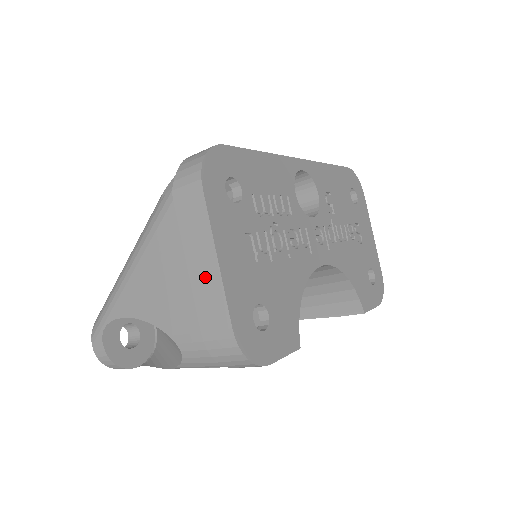
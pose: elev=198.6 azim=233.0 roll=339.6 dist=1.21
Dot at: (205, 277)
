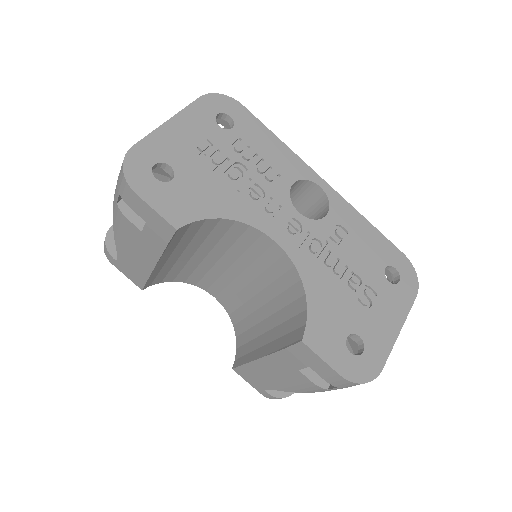
Dot at: occluded
